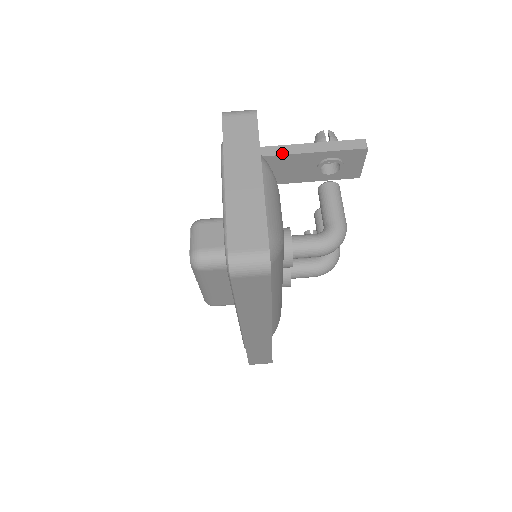
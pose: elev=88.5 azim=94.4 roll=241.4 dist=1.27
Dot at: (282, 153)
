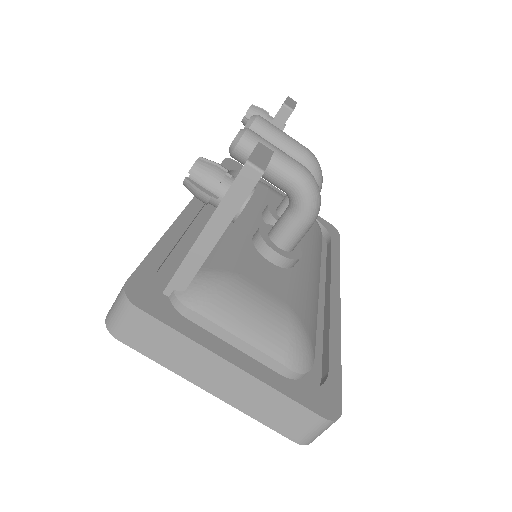
Dot at: (195, 270)
